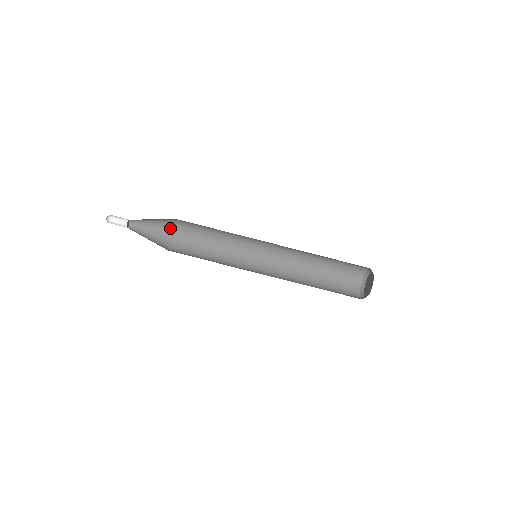
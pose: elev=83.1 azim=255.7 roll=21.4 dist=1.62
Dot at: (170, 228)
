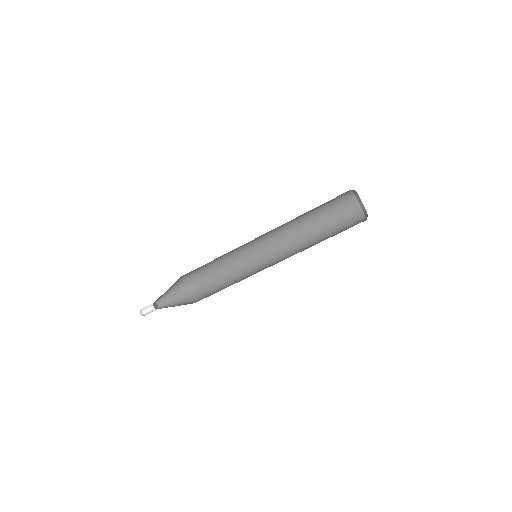
Dot at: (187, 286)
